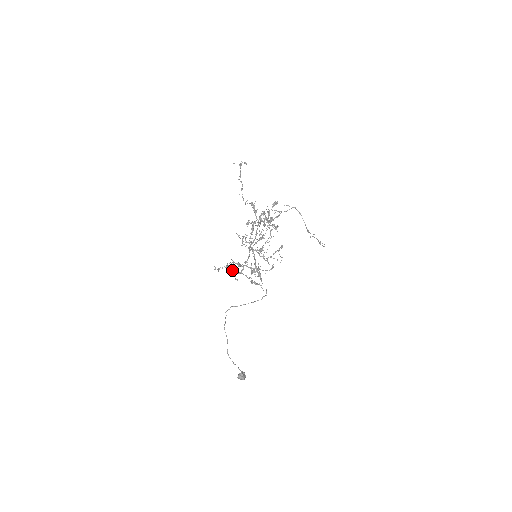
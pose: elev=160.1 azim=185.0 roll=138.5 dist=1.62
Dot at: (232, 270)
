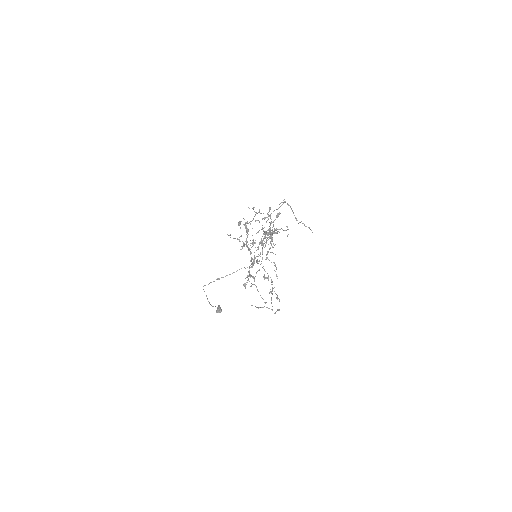
Dot at: occluded
